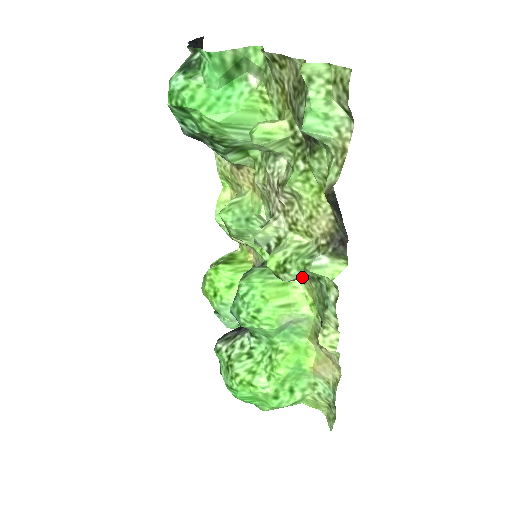
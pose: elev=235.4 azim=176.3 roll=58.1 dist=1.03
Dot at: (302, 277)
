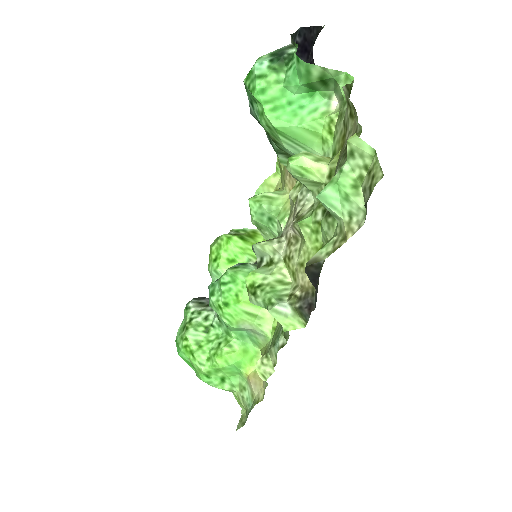
Dot at: occluded
